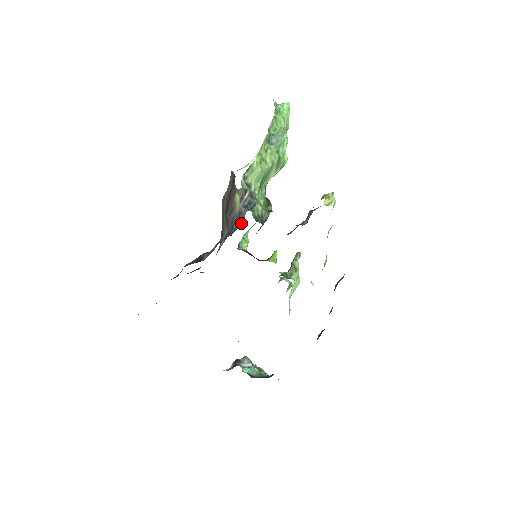
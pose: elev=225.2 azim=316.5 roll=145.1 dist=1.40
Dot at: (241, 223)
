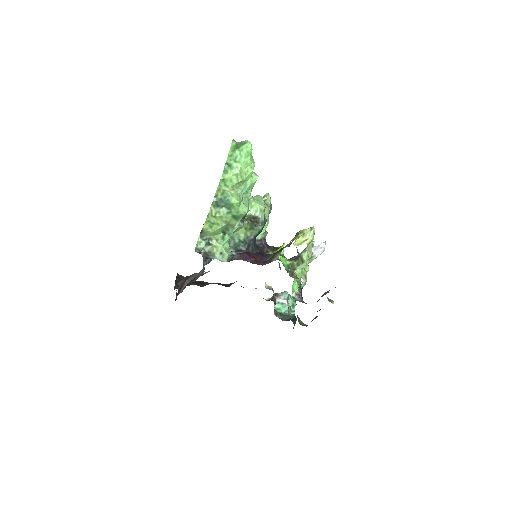
Dot at: occluded
